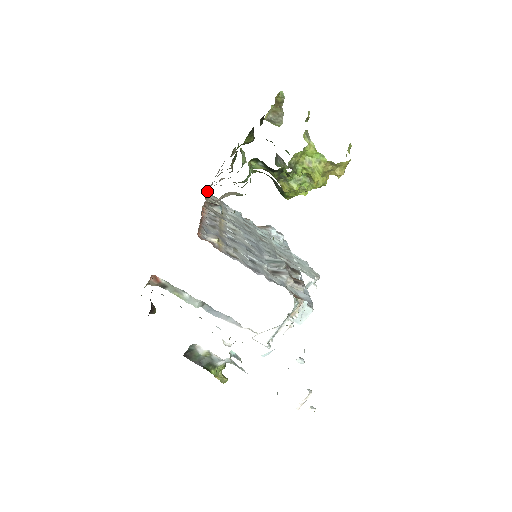
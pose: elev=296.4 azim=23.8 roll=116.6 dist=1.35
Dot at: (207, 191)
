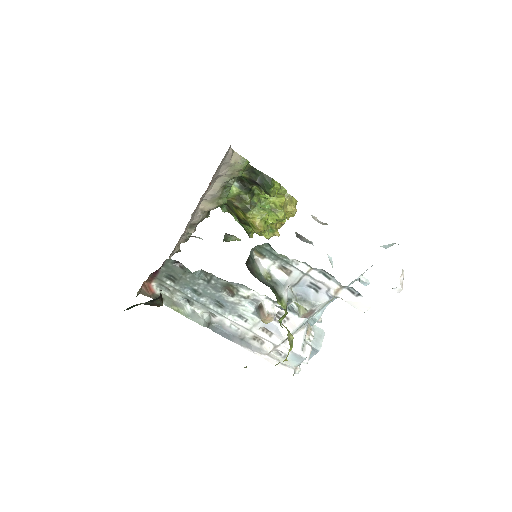
Dot at: (169, 258)
